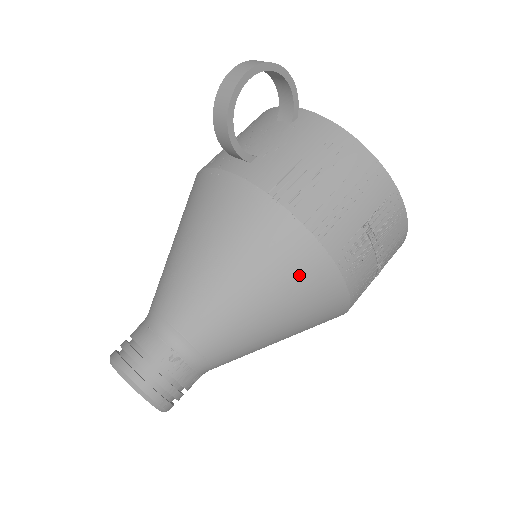
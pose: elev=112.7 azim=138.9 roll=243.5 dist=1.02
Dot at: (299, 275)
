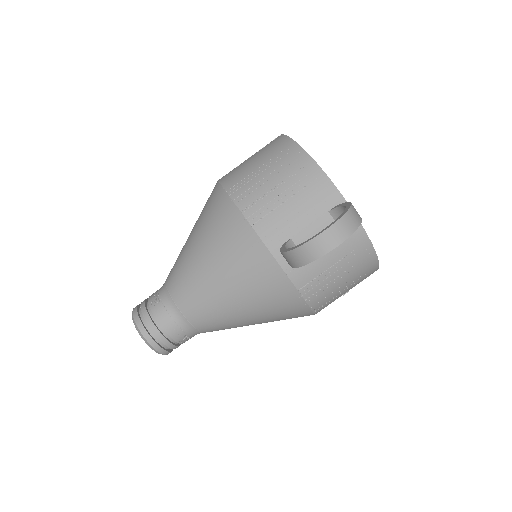
Dot at: (290, 318)
